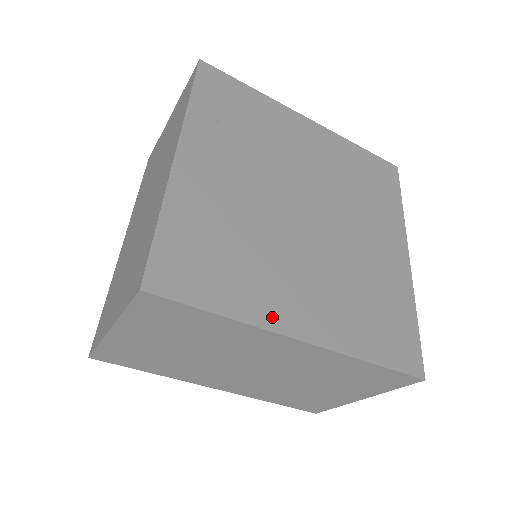
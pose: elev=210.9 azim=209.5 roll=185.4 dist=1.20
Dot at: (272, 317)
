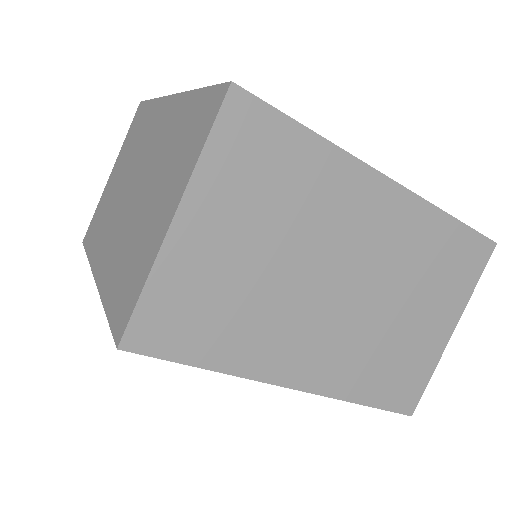
Dot at: occluded
